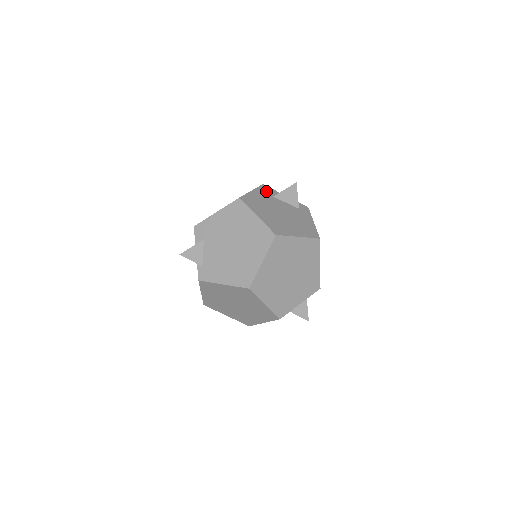
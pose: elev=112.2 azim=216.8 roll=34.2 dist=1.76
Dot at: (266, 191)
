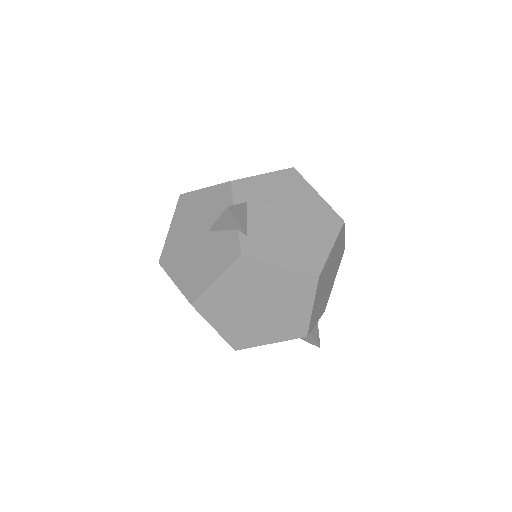
Dot at: occluded
